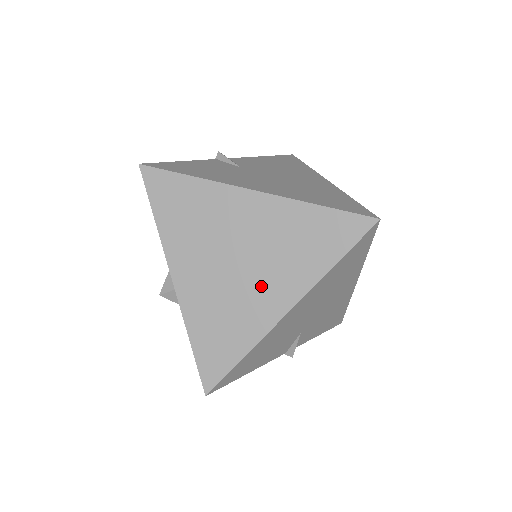
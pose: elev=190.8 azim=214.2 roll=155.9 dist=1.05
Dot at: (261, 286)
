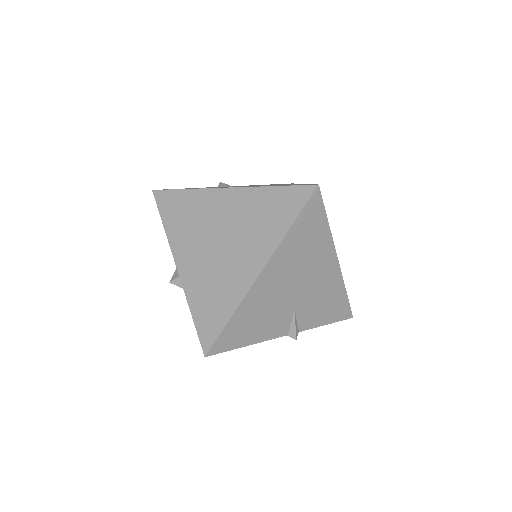
Dot at: (238, 258)
